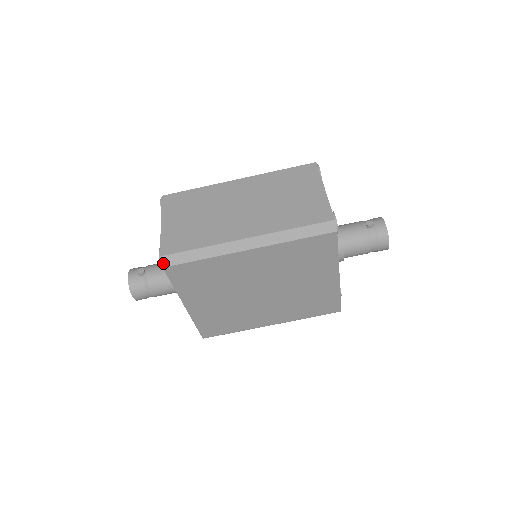
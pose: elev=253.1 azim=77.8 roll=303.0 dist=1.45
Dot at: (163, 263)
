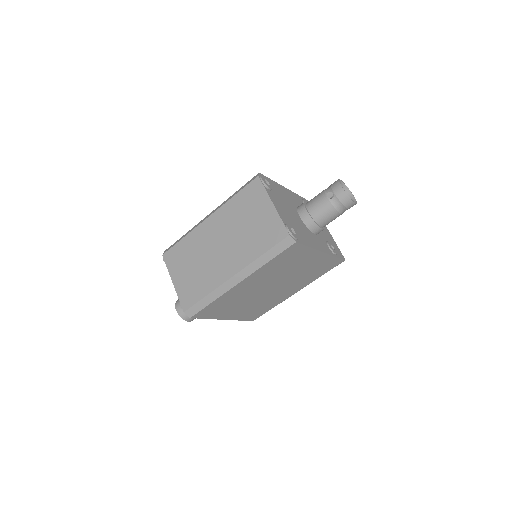
Dot at: (188, 315)
